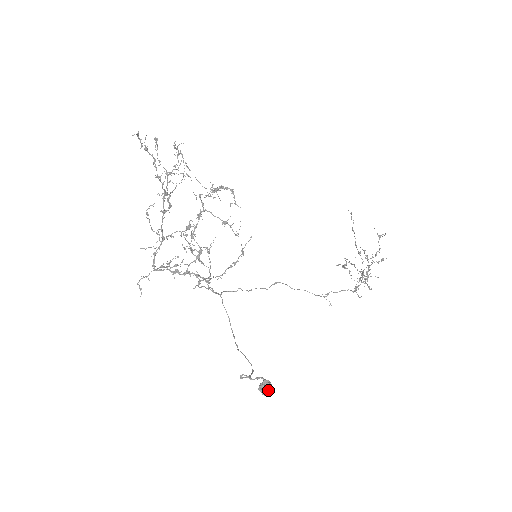
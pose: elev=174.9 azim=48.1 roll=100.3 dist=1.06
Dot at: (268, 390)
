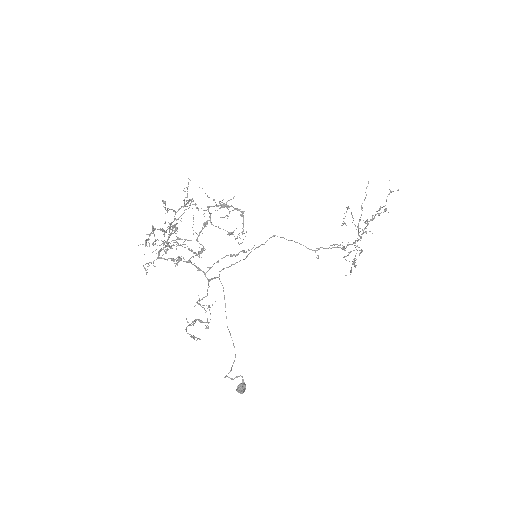
Dot at: occluded
